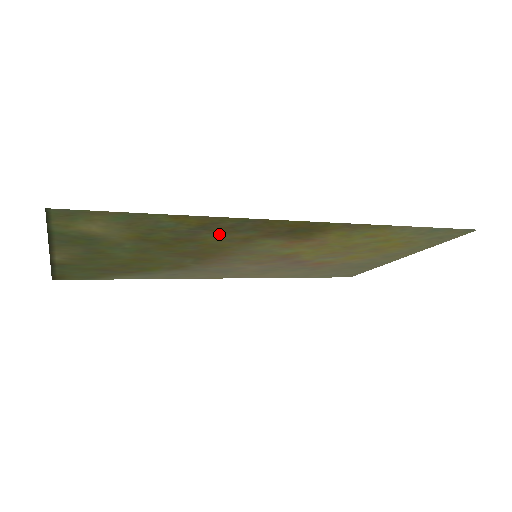
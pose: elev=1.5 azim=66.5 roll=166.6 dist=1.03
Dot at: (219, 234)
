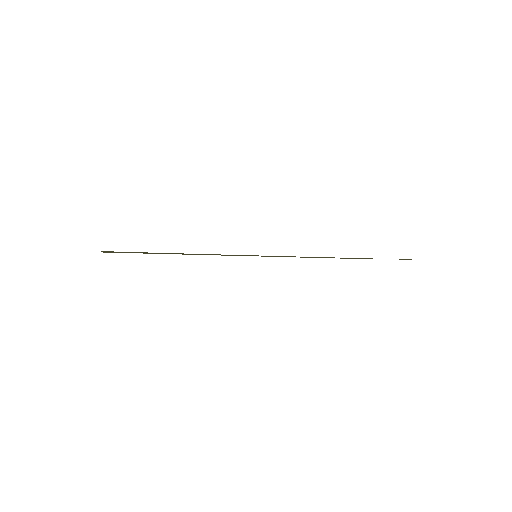
Dot at: occluded
